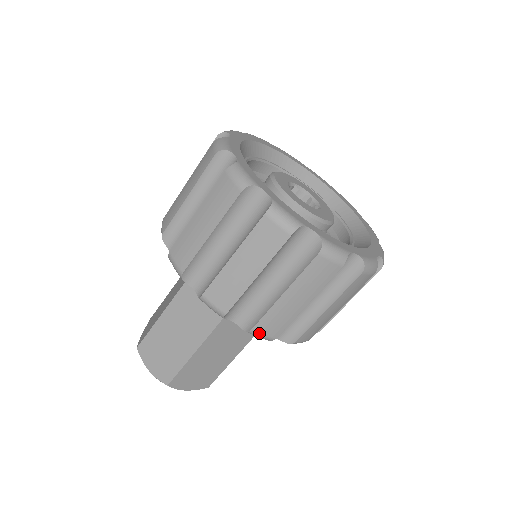
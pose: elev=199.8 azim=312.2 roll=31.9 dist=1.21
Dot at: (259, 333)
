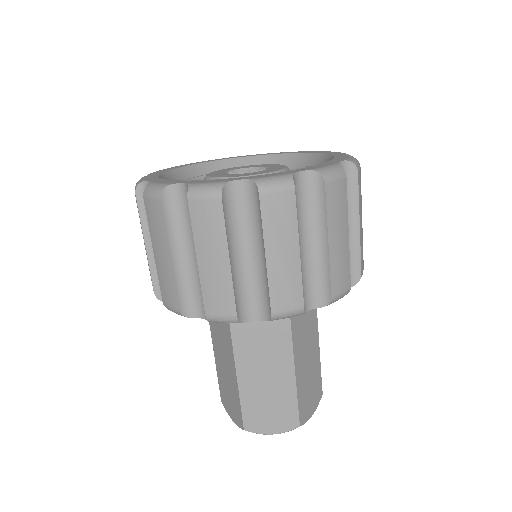
Dot at: (215, 316)
